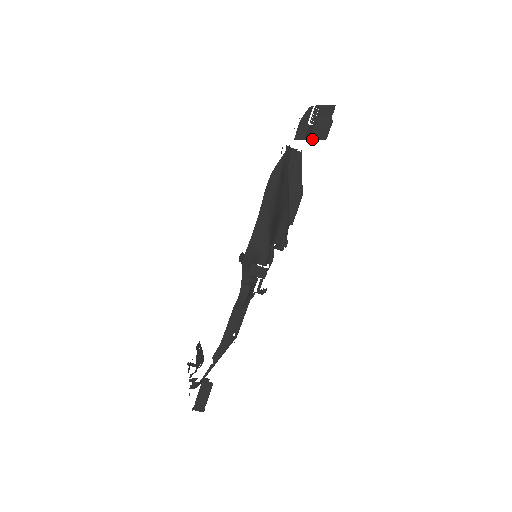
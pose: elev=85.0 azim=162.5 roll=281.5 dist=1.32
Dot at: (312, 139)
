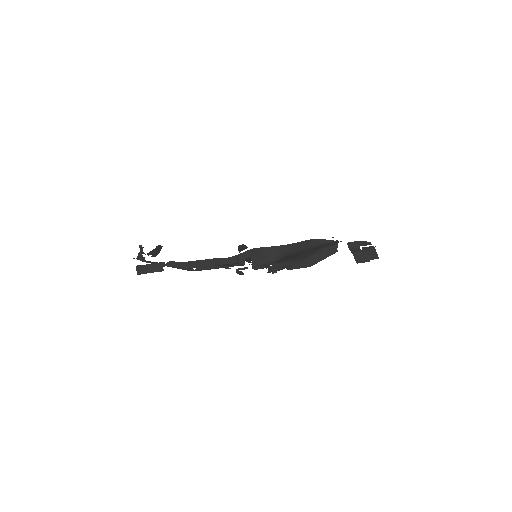
Dot at: (353, 254)
